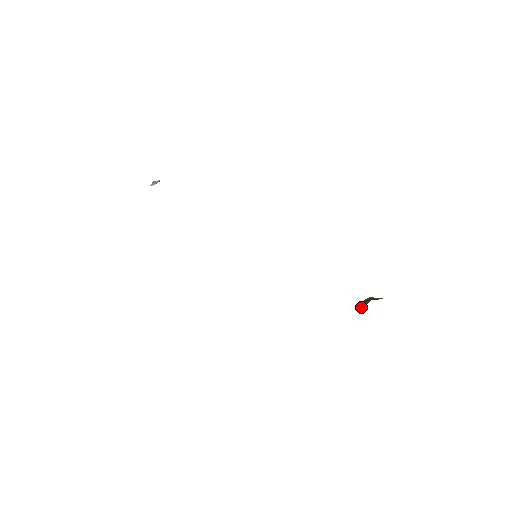
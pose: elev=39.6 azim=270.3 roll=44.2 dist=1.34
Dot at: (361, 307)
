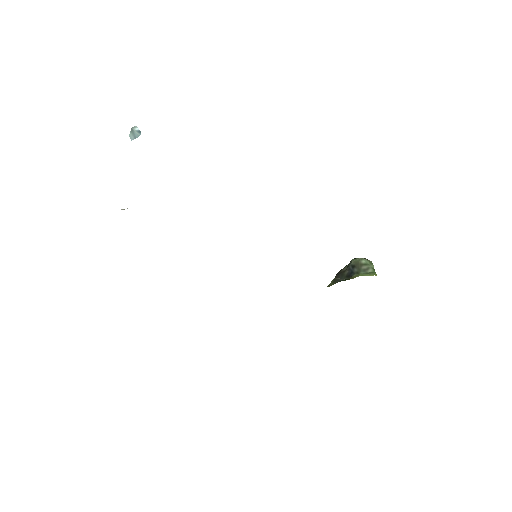
Dot at: (350, 270)
